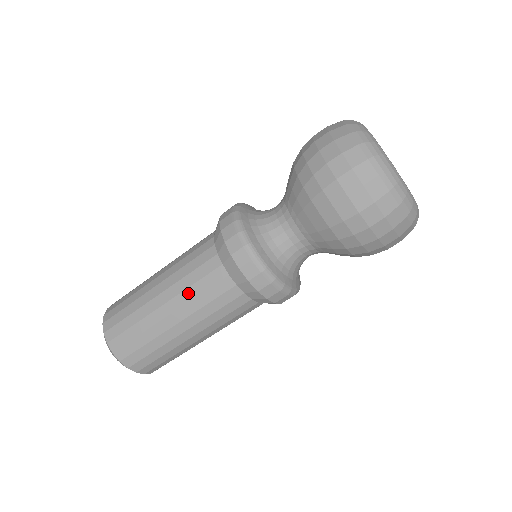
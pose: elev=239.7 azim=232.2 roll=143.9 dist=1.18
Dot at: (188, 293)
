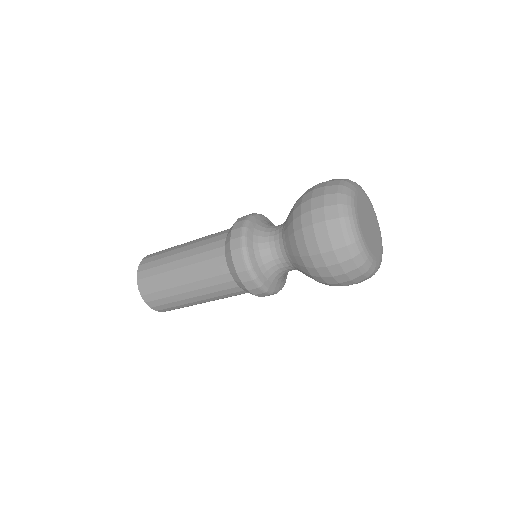
Dot at: (196, 257)
